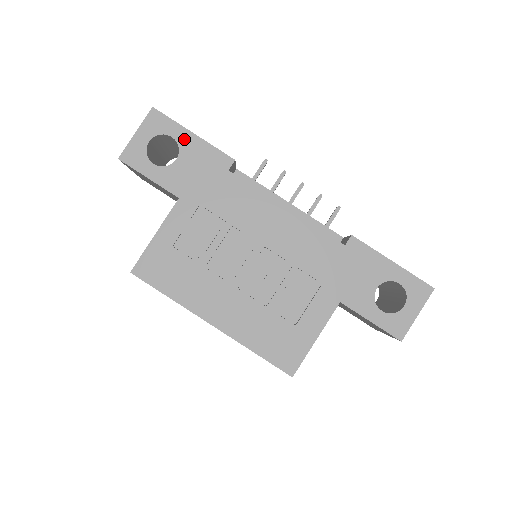
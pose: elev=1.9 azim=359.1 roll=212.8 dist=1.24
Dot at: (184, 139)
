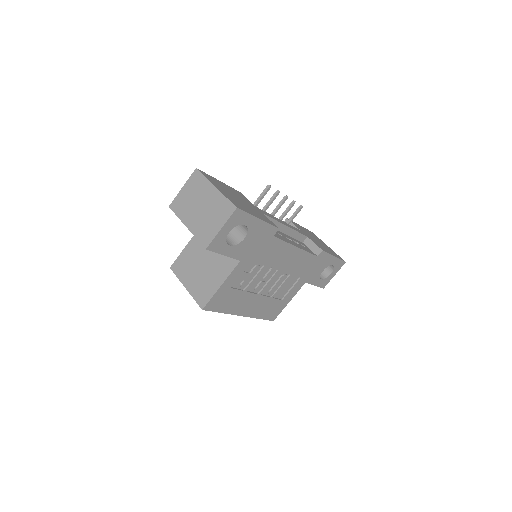
Dot at: (252, 224)
